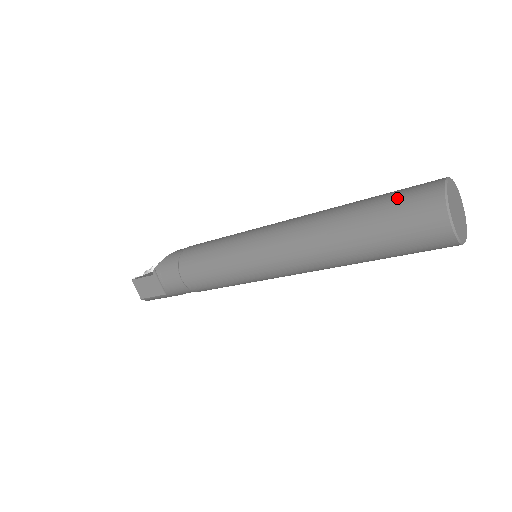
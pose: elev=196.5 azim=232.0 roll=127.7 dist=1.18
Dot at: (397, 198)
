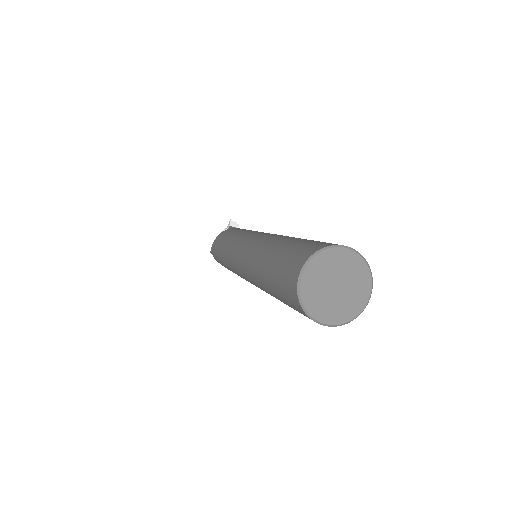
Dot at: (278, 276)
